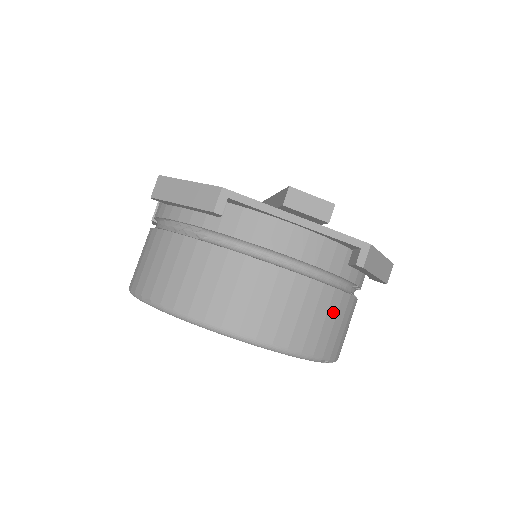
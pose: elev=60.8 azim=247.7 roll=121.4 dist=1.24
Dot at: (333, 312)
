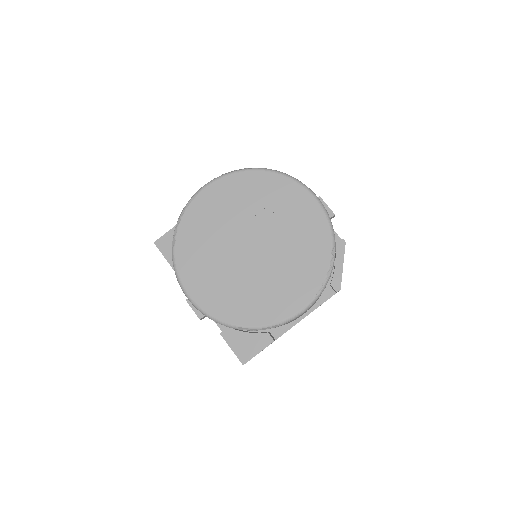
Dot at: occluded
